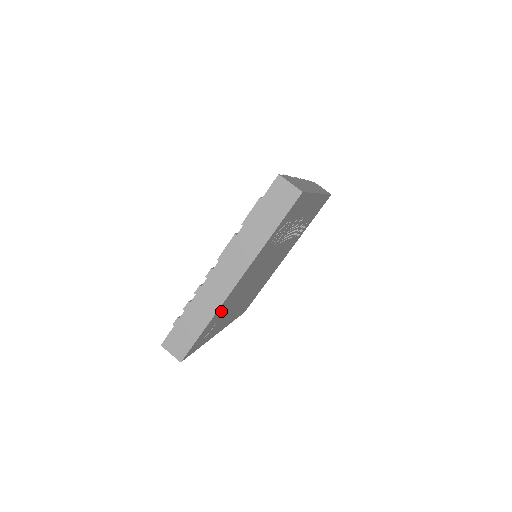
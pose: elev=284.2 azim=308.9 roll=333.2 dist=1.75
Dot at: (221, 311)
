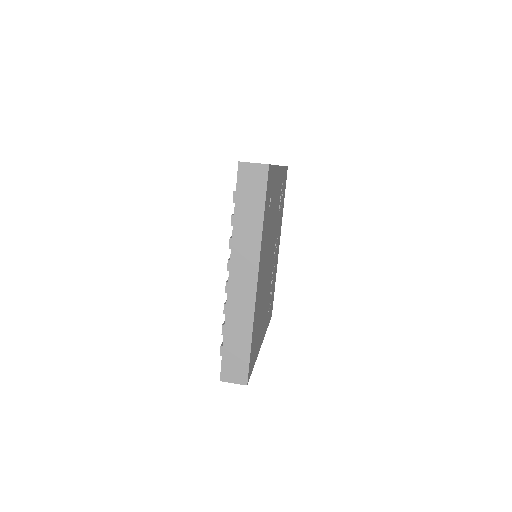
Dot at: occluded
